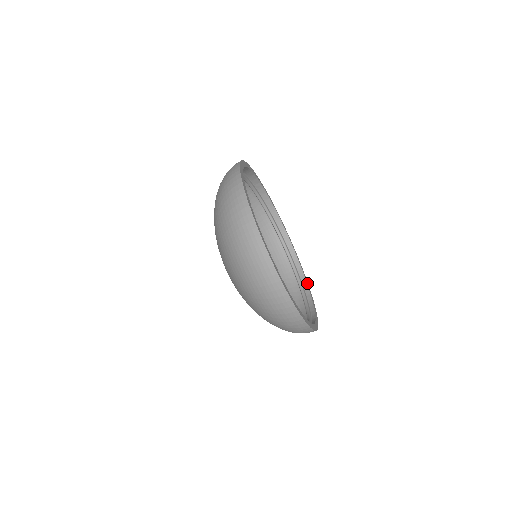
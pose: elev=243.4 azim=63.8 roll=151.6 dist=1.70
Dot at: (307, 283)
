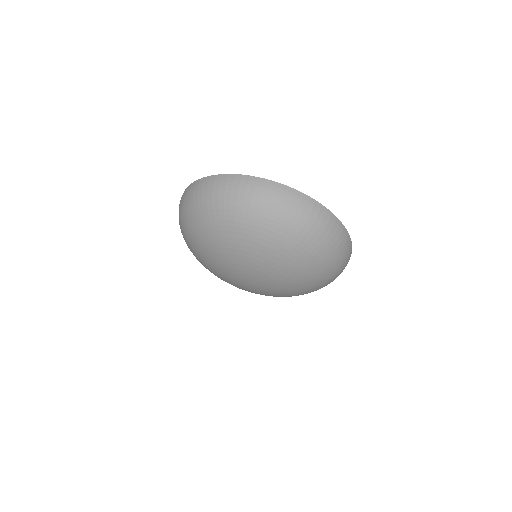
Dot at: occluded
